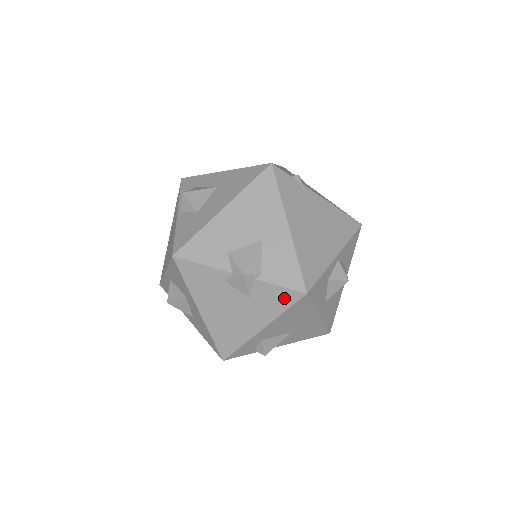
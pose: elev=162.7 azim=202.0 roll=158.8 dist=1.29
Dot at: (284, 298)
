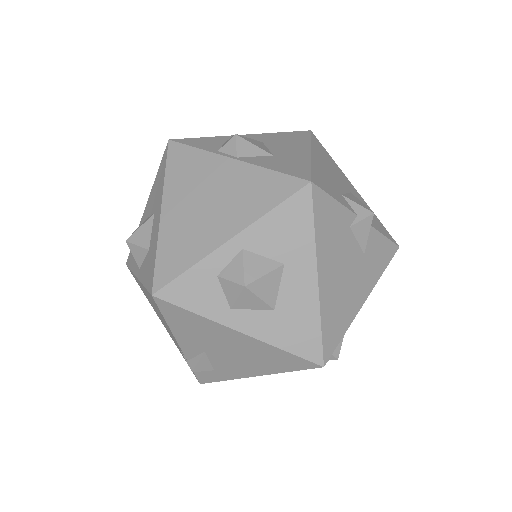
Dot at: (386, 253)
